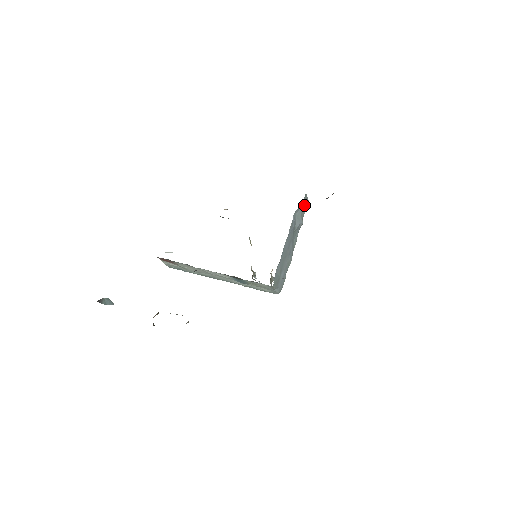
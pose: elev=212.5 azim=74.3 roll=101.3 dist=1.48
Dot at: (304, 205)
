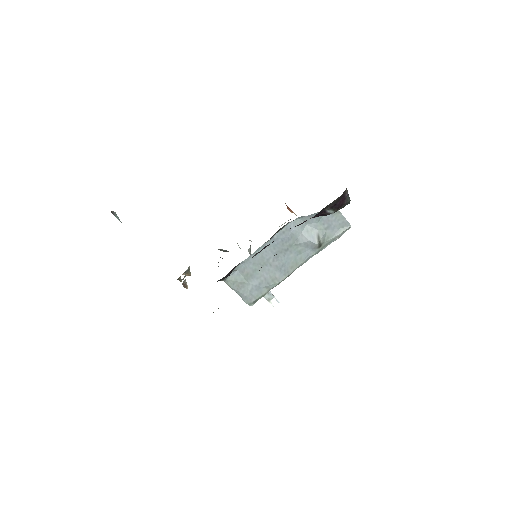
Dot at: (334, 225)
